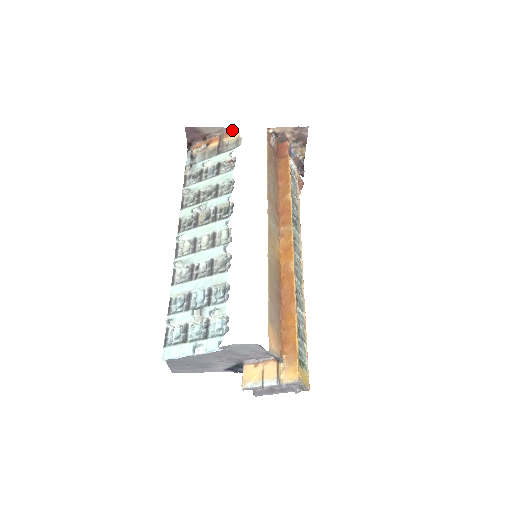
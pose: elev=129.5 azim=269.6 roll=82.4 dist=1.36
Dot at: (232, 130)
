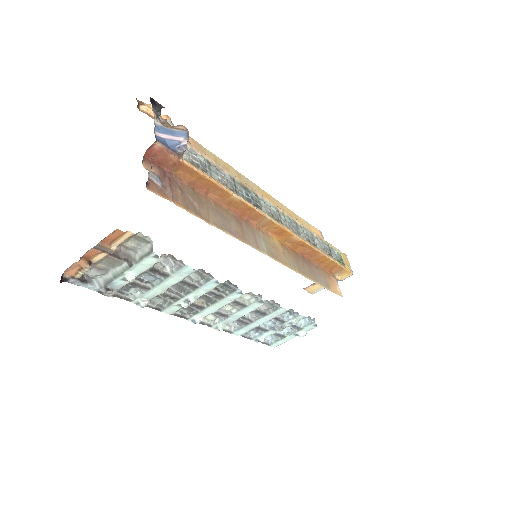
Dot at: (108, 236)
